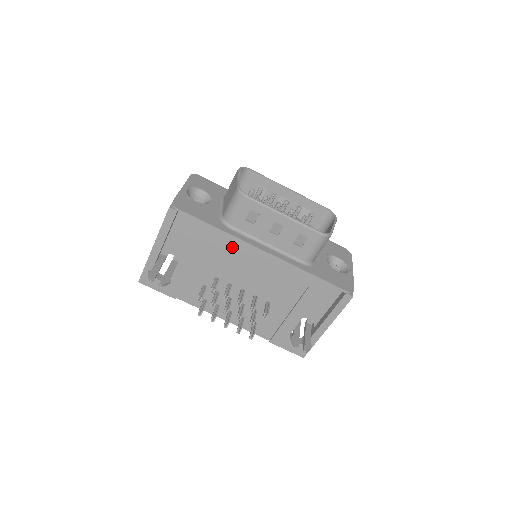
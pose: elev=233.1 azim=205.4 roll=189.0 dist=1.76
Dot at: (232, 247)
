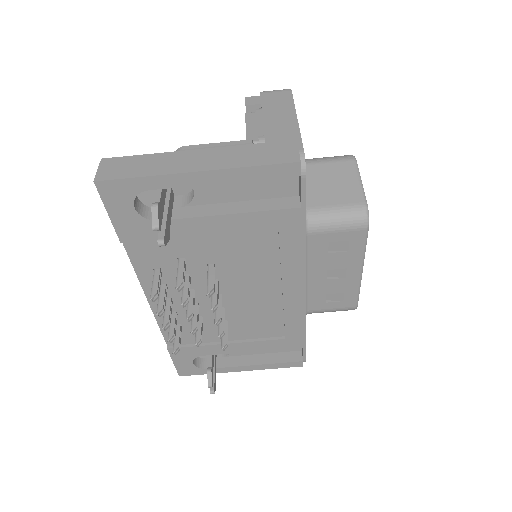
Dot at: (286, 260)
